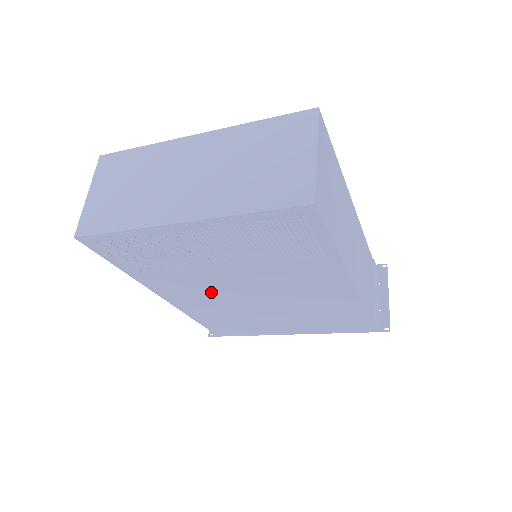
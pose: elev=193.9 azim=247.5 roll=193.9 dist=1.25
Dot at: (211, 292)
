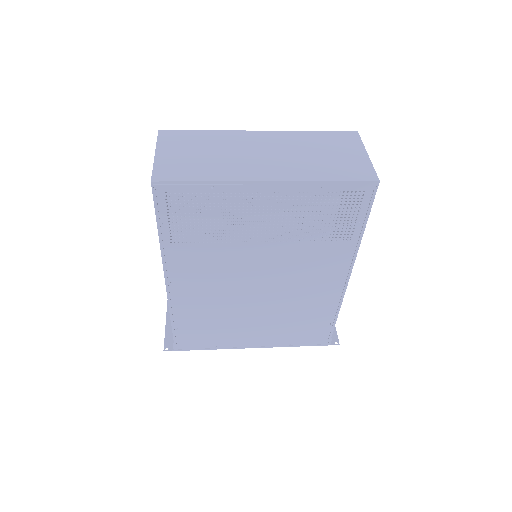
Dot at: (223, 277)
